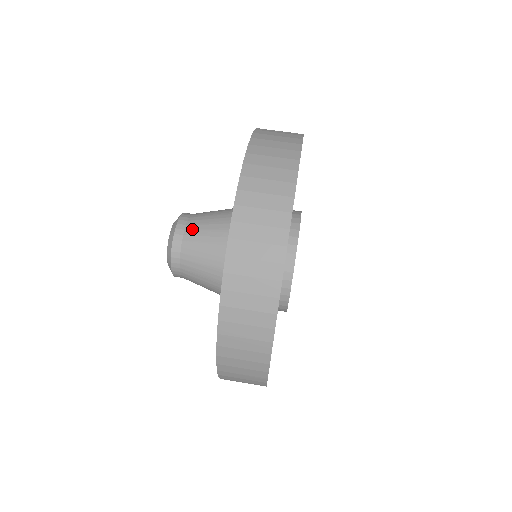
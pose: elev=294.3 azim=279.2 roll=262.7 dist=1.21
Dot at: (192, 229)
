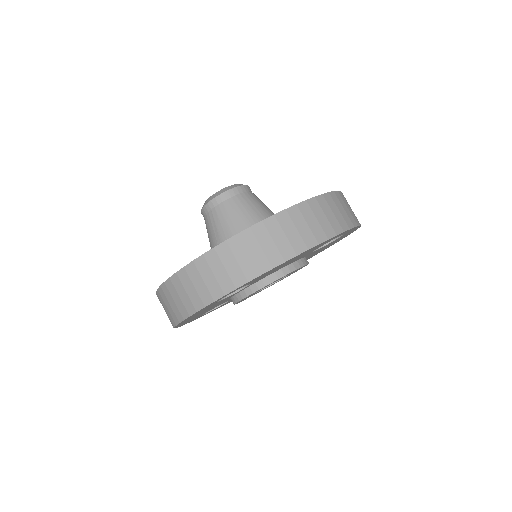
Dot at: (221, 210)
